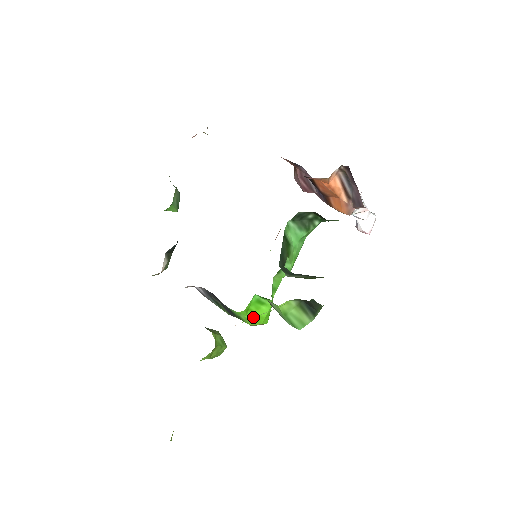
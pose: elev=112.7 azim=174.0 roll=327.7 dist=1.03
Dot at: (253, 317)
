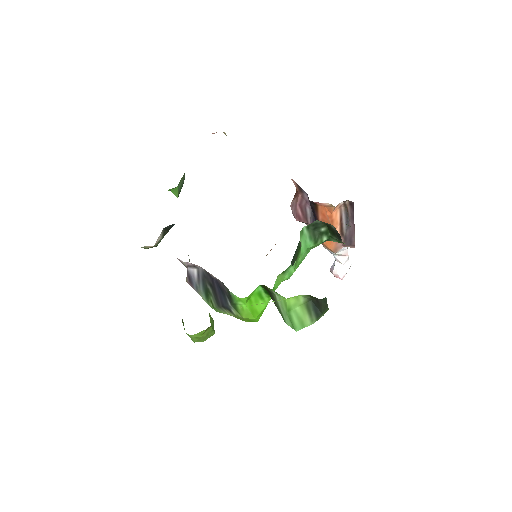
Dot at: (250, 309)
